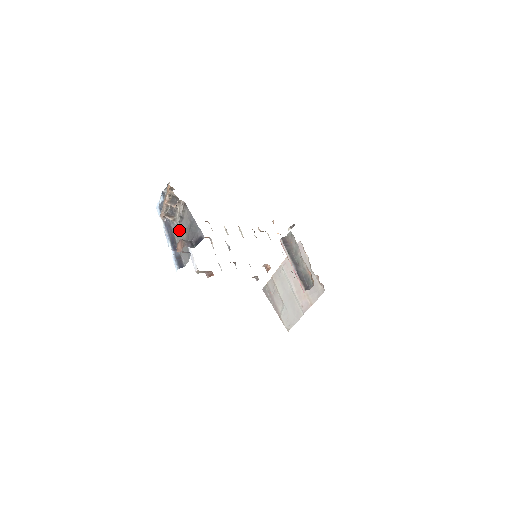
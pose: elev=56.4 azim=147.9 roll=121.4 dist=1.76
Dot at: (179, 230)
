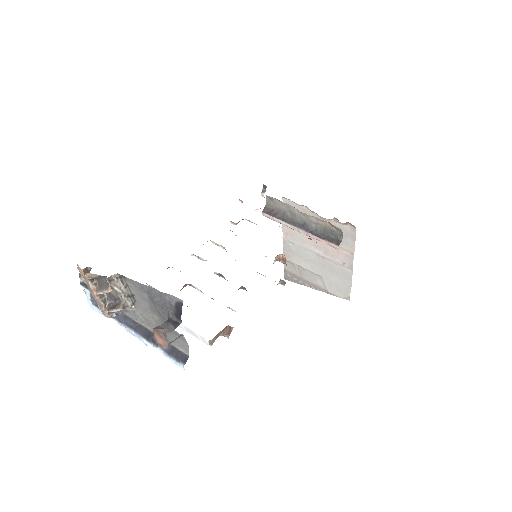
Dot at: (142, 314)
